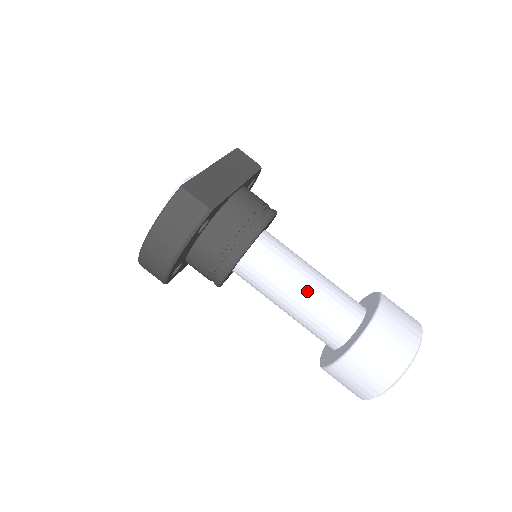
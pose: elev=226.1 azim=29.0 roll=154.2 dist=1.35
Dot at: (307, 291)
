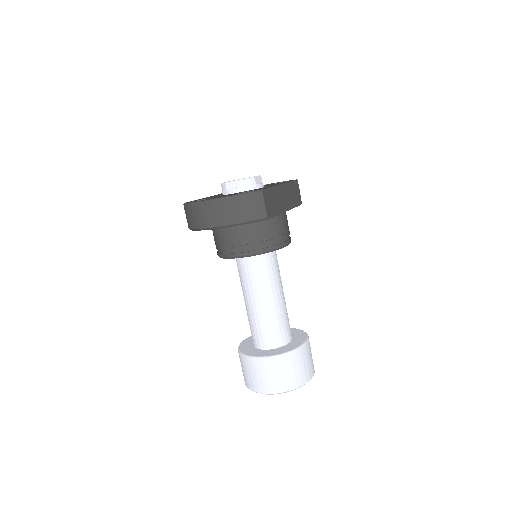
Dot at: (272, 303)
